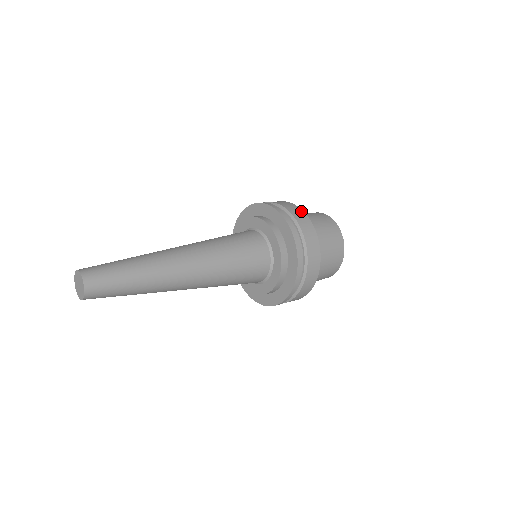
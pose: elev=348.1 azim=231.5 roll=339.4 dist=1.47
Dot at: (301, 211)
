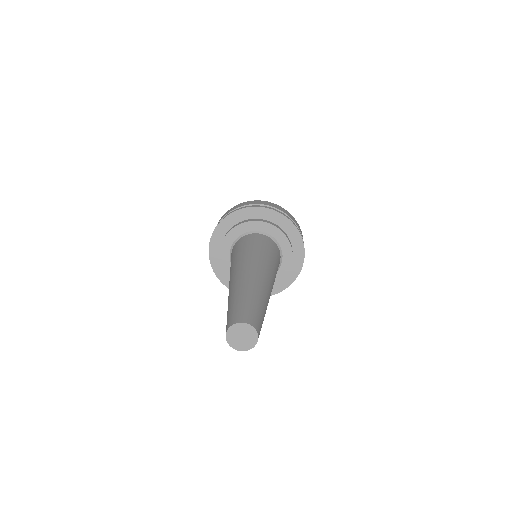
Dot at: (255, 201)
